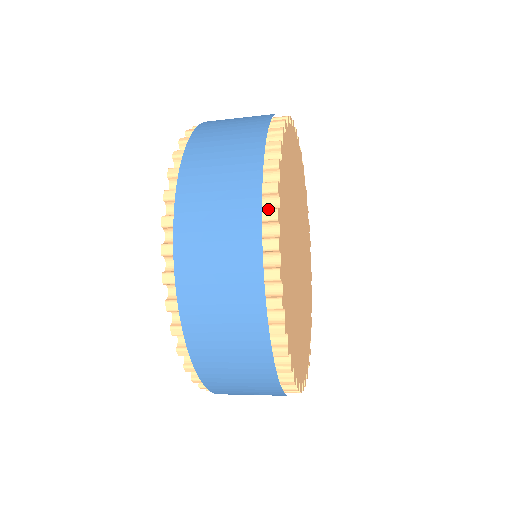
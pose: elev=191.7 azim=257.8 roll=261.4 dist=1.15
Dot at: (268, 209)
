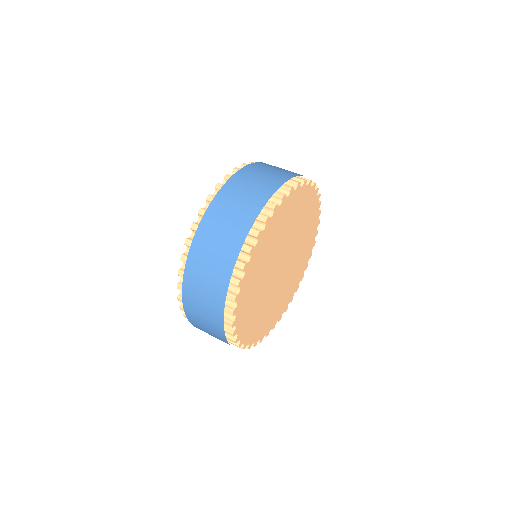
Dot at: (228, 332)
